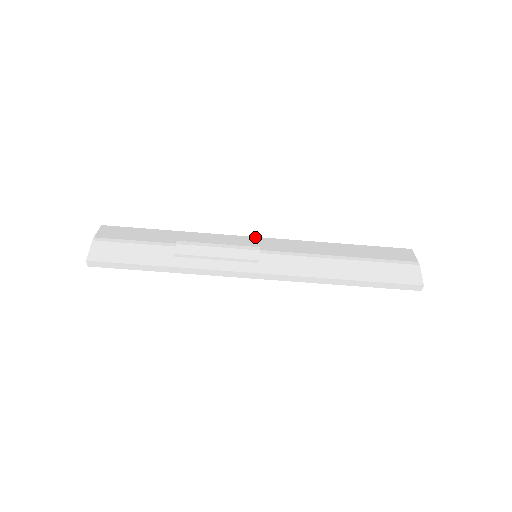
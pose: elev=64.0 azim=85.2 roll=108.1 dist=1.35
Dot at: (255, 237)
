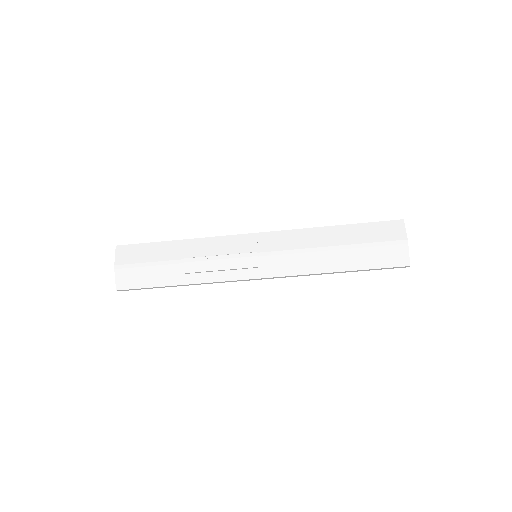
Dot at: (252, 234)
